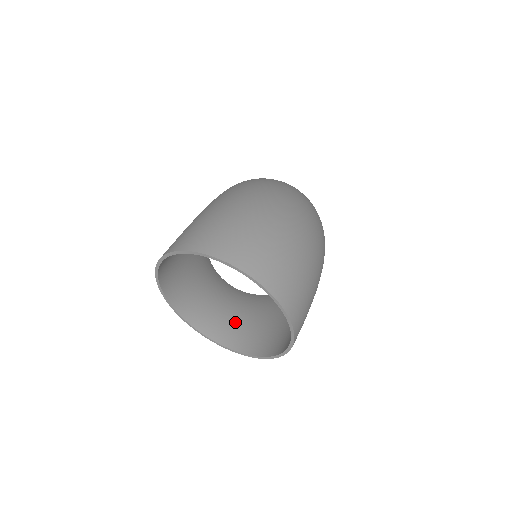
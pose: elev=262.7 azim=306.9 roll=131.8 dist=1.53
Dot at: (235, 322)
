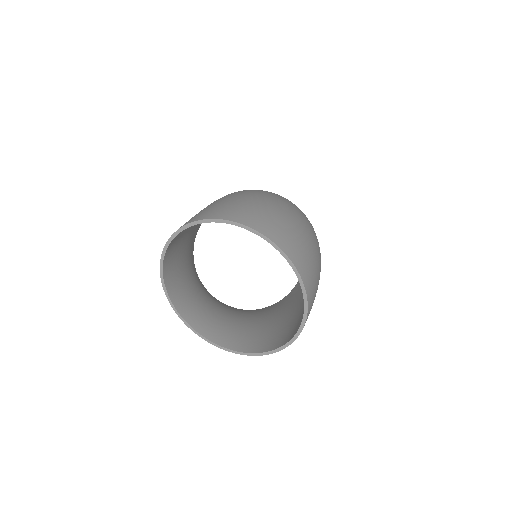
Dot at: (224, 324)
